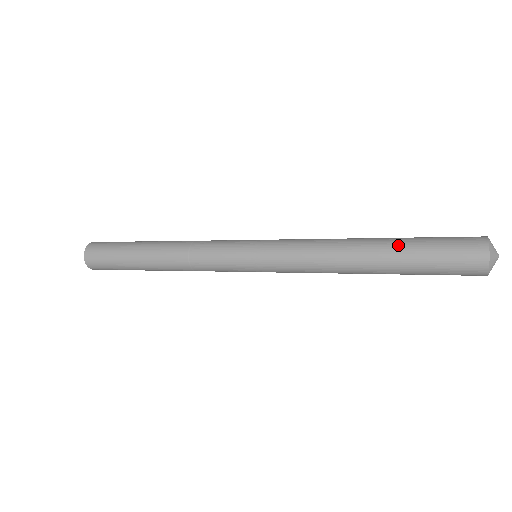
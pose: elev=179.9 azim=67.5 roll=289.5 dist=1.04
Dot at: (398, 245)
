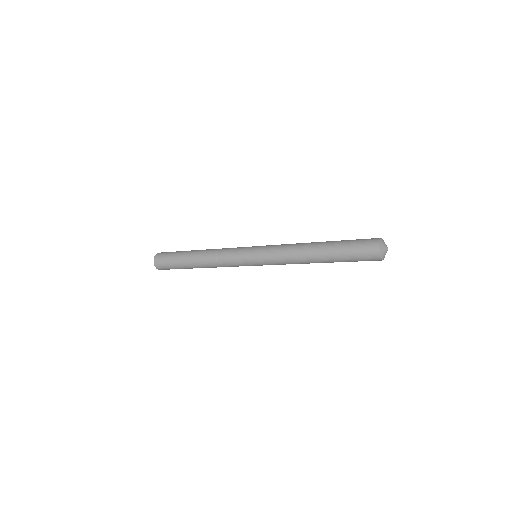
Dot at: (333, 243)
